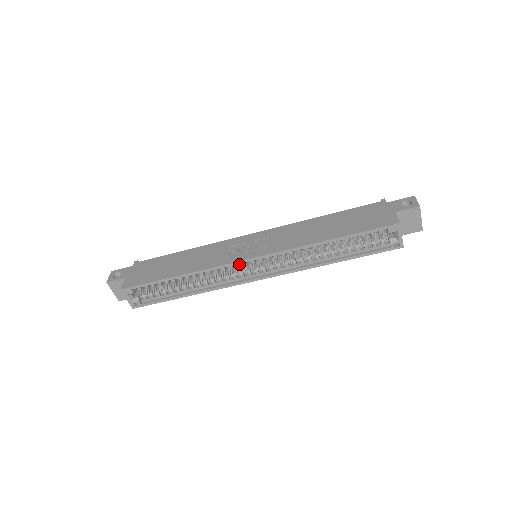
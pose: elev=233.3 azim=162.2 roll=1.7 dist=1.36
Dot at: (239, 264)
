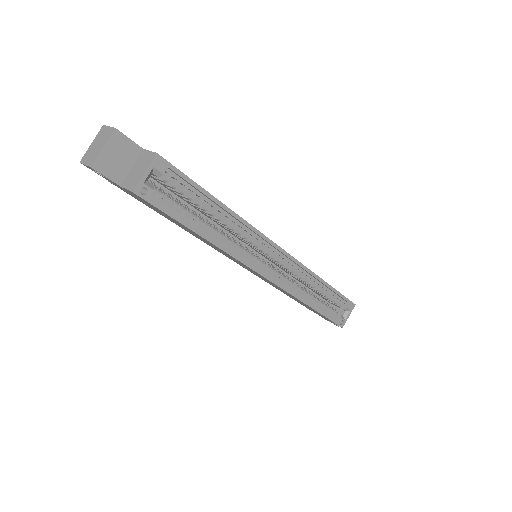
Dot at: (265, 247)
